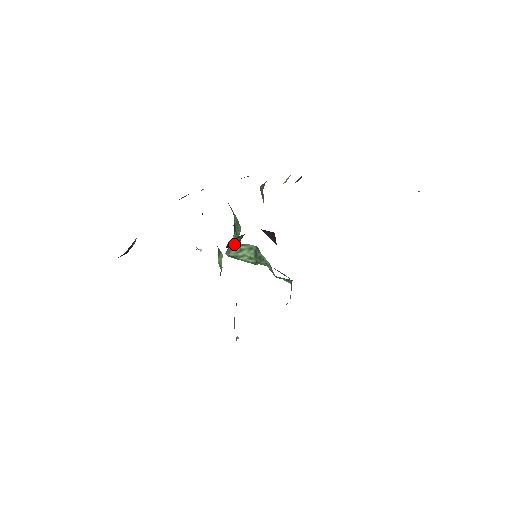
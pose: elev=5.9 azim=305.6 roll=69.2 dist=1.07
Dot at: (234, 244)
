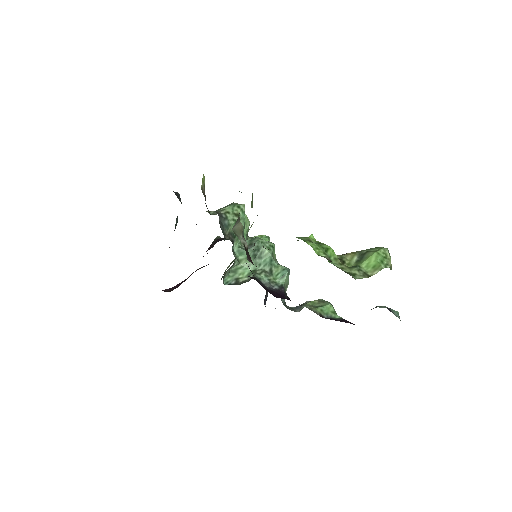
Dot at: (229, 269)
